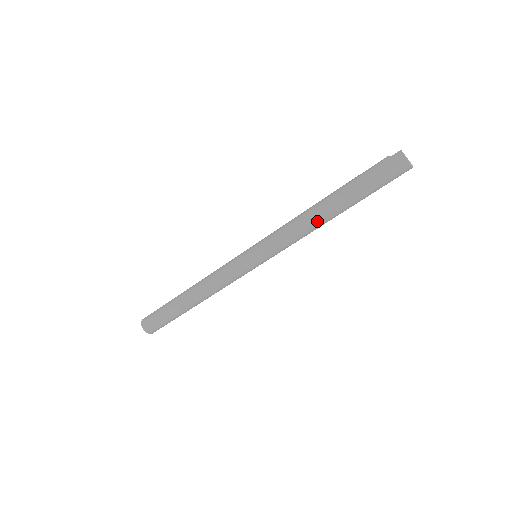
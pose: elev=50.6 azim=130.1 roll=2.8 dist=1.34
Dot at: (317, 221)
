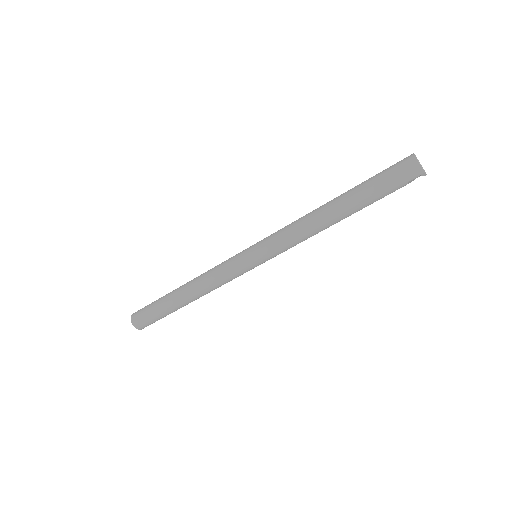
Dot at: (318, 215)
